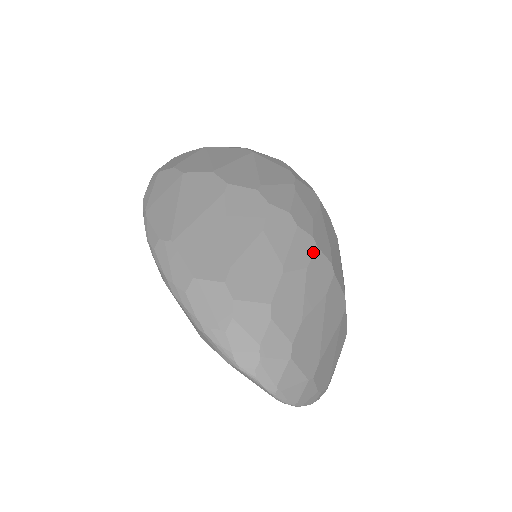
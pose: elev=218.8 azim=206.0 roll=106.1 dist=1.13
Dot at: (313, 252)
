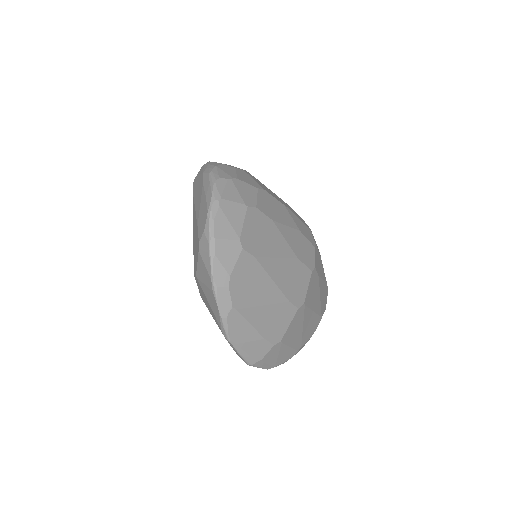
Dot at: (310, 241)
